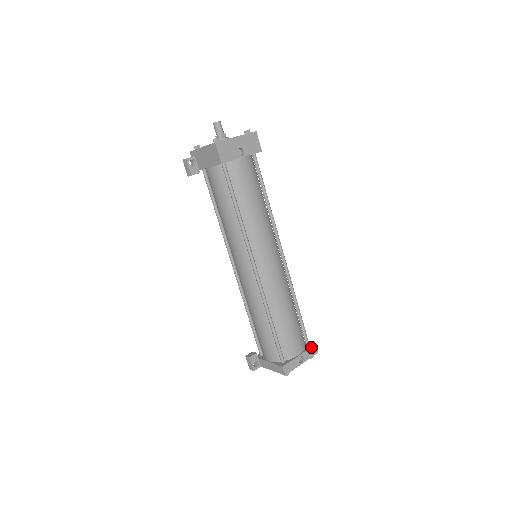
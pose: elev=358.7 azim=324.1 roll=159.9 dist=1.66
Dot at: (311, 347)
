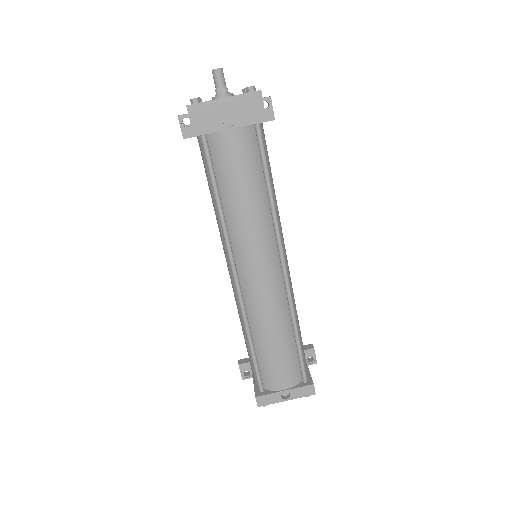
Dot at: (305, 385)
